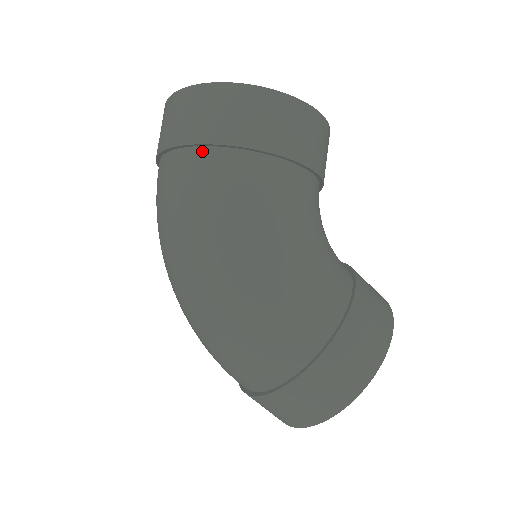
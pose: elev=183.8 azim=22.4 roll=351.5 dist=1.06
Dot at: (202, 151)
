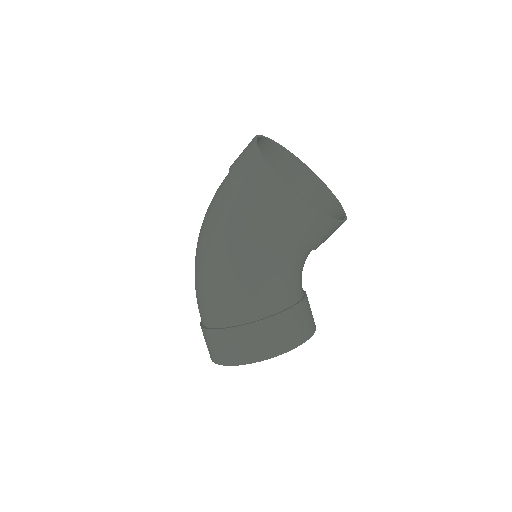
Dot at: (231, 184)
